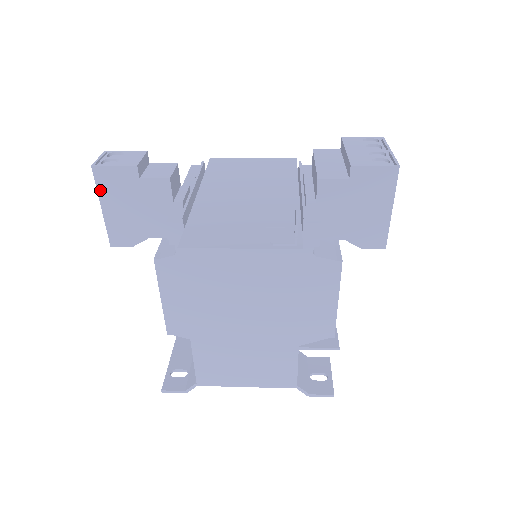
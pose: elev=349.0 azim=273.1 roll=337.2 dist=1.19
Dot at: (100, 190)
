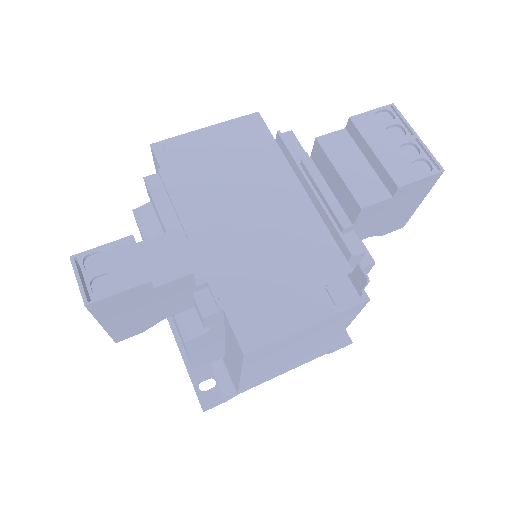
Dot at: (99, 316)
